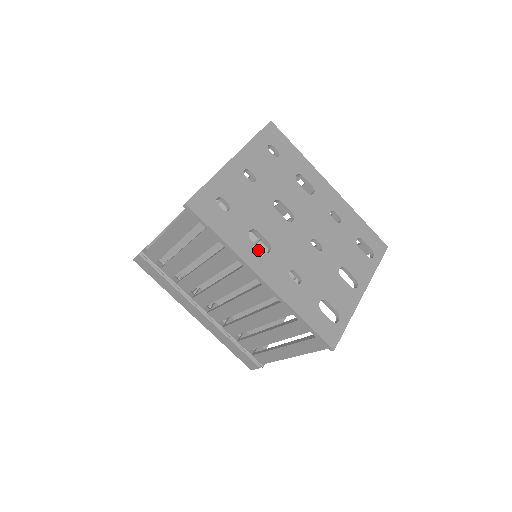
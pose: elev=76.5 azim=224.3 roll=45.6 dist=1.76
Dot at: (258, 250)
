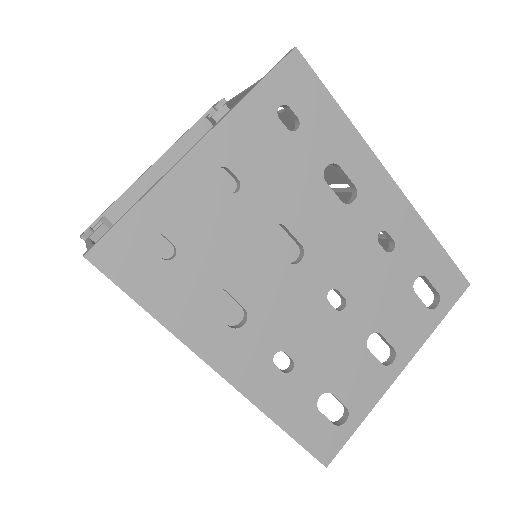
Dot at: (221, 325)
